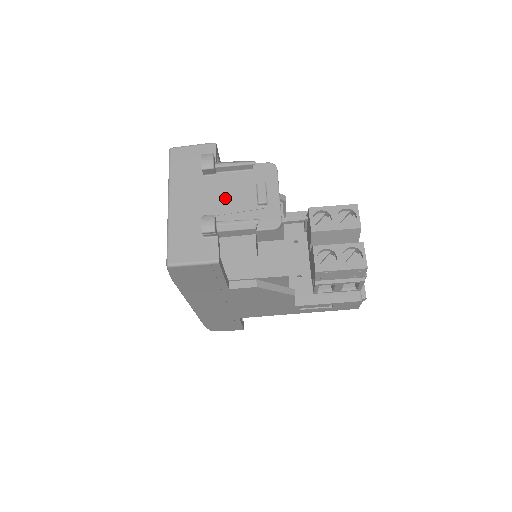
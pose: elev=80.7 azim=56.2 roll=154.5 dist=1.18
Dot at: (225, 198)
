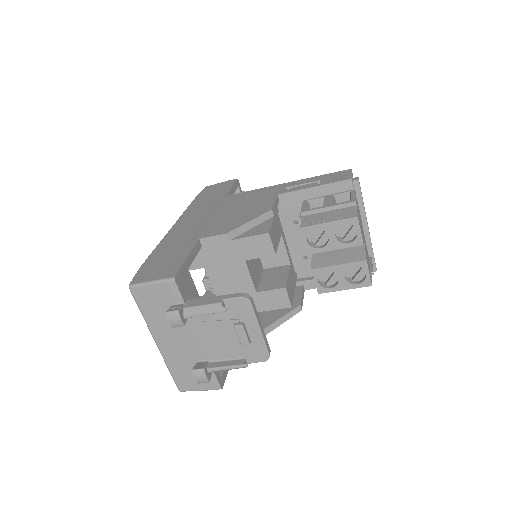
Dot at: (207, 338)
